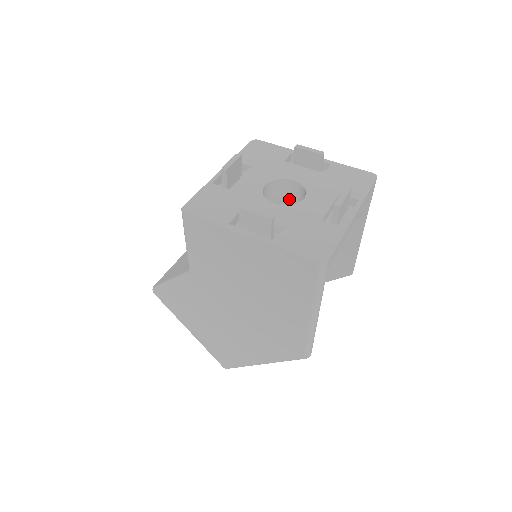
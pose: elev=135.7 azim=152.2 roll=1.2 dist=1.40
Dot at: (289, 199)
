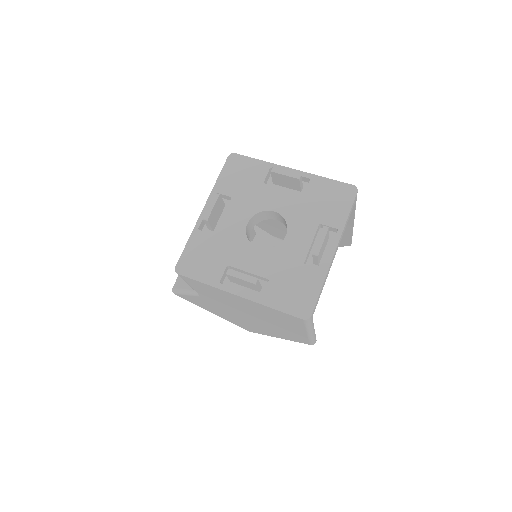
Dot at: occluded
